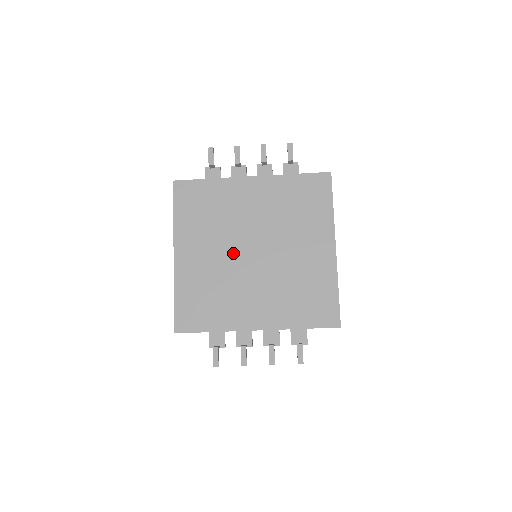
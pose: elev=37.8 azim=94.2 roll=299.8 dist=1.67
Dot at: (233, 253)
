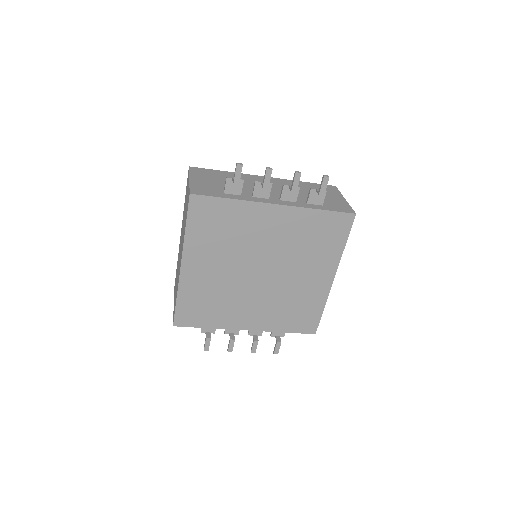
Dot at: (240, 271)
